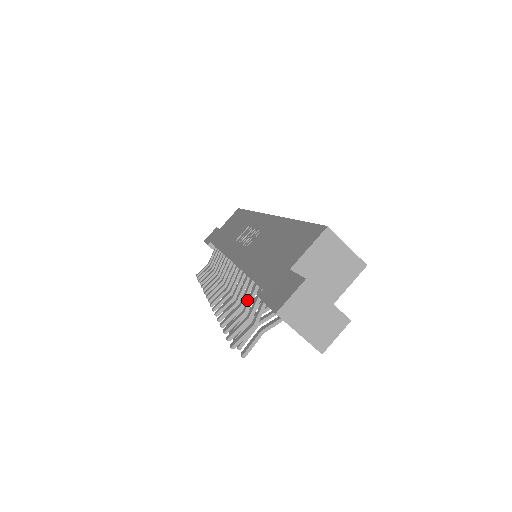
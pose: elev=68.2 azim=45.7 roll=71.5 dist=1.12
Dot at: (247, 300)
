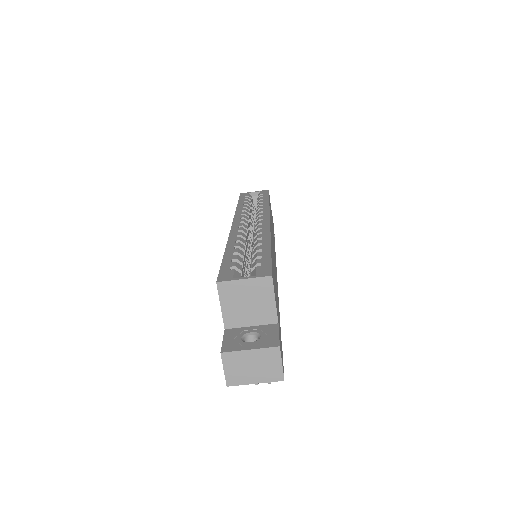
Dot at: occluded
